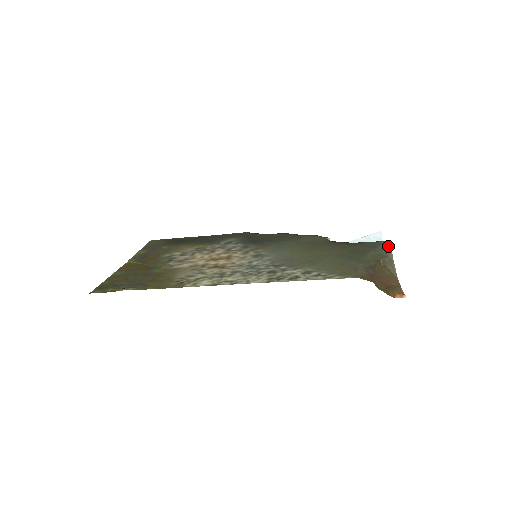
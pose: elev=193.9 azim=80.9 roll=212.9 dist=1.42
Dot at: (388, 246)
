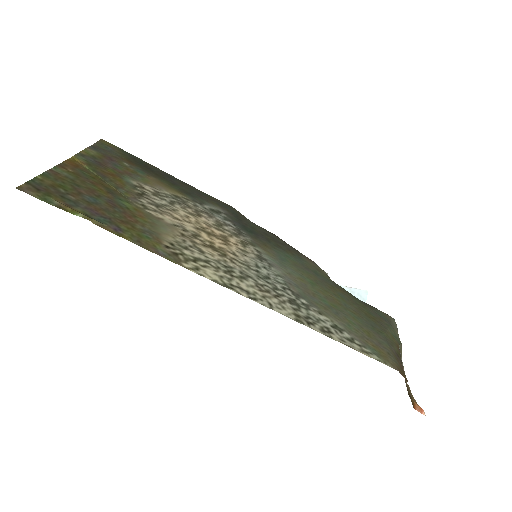
Dot at: (396, 326)
